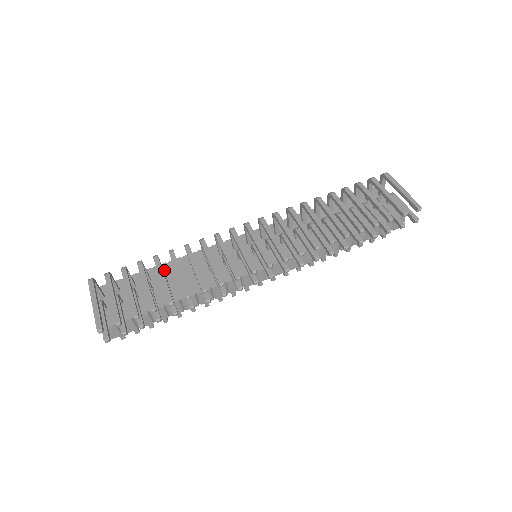
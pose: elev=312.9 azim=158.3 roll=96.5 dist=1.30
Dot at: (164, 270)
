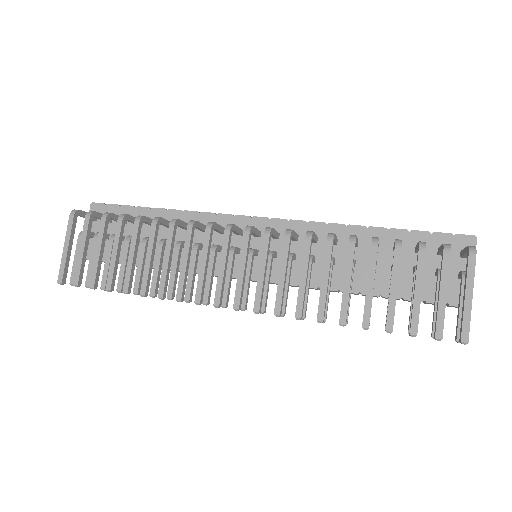
Dot at: occluded
